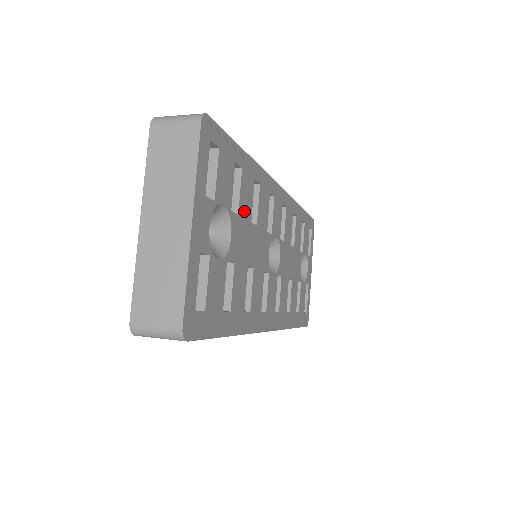
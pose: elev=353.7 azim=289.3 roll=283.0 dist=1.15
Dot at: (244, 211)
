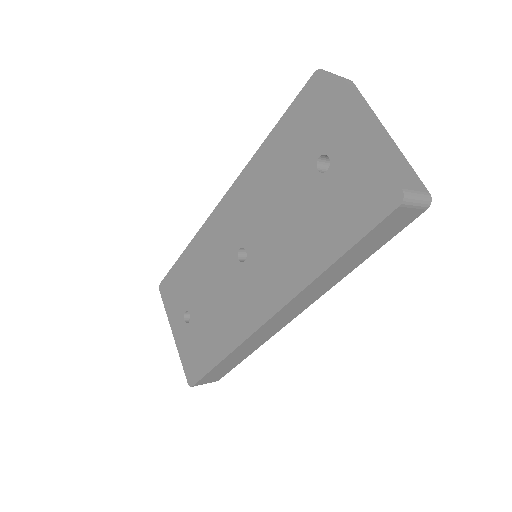
Dot at: occluded
